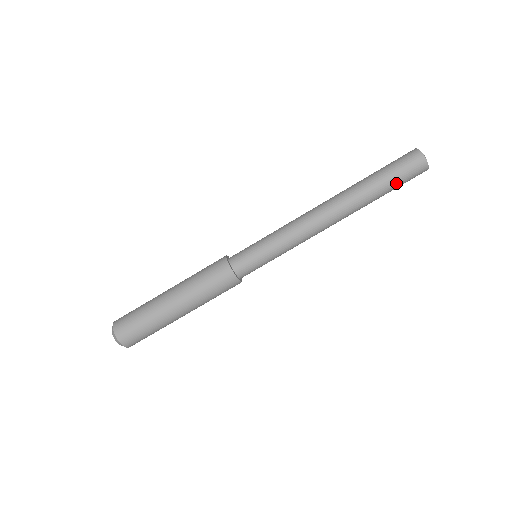
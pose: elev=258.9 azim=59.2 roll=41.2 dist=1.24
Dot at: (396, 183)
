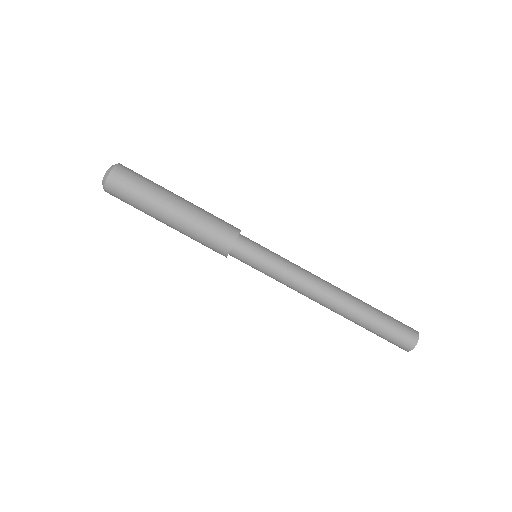
Dot at: (379, 336)
